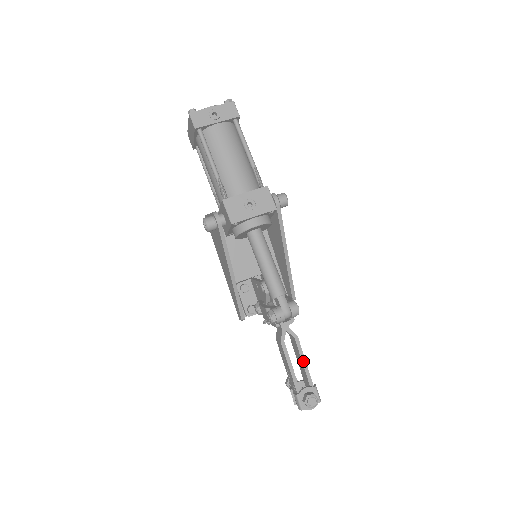
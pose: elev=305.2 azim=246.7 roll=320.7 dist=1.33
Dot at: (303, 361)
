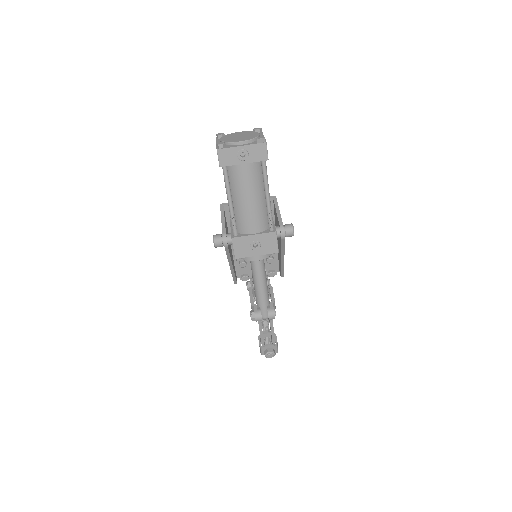
Dot at: (272, 331)
